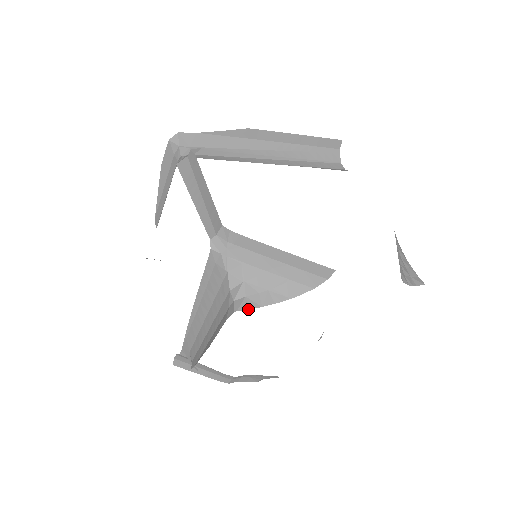
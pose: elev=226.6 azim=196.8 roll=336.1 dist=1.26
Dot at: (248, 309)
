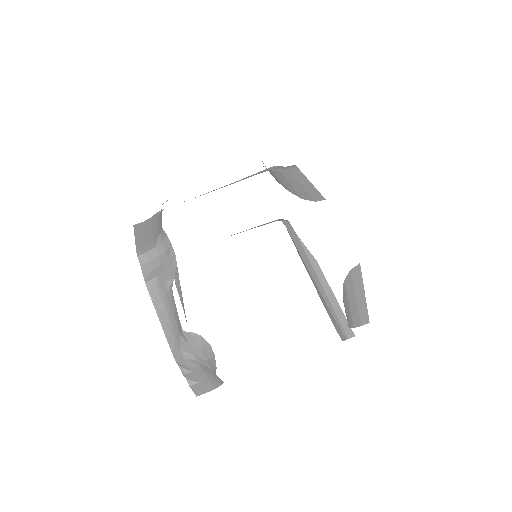
Dot at: occluded
